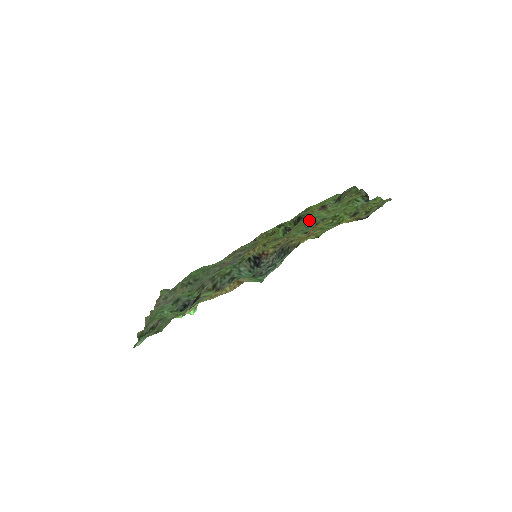
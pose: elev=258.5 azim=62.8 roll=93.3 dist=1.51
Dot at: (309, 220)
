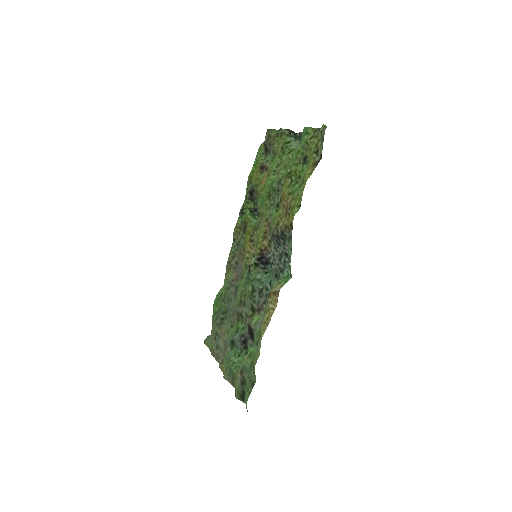
Dot at: (267, 191)
